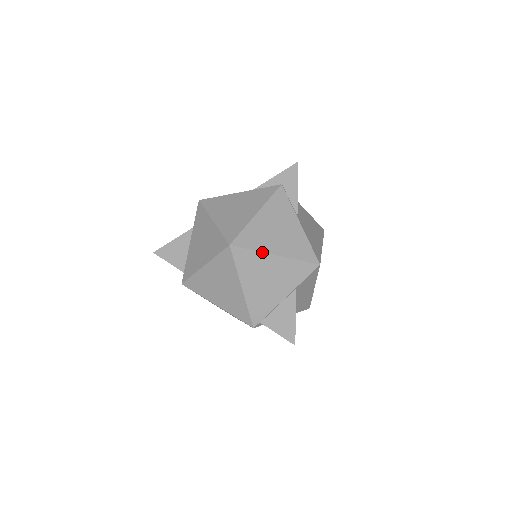
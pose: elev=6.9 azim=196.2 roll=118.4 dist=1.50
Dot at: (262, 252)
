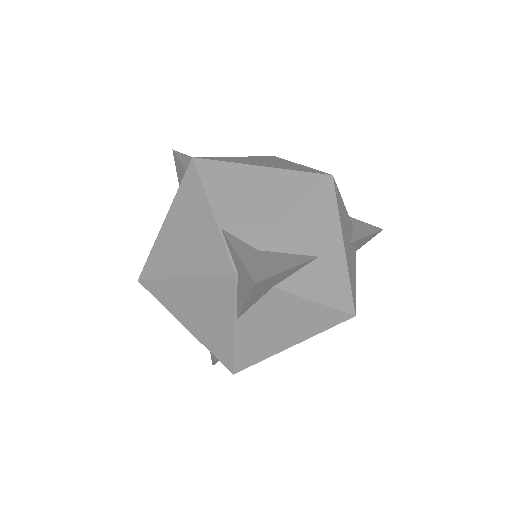
Dot at: (171, 313)
